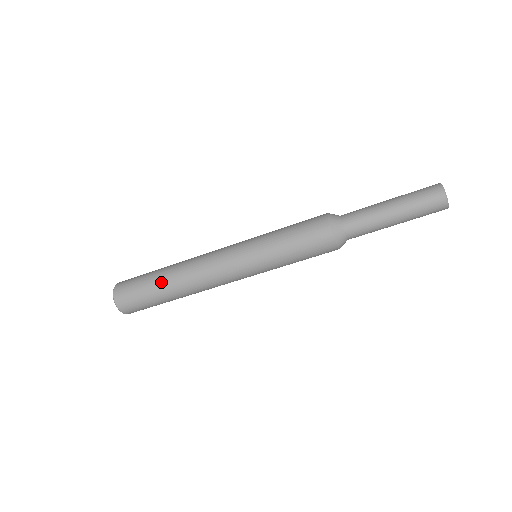
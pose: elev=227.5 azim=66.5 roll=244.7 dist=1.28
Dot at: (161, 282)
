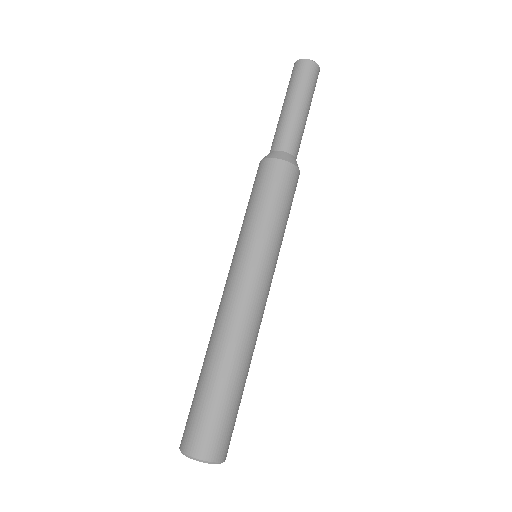
Dot at: (201, 370)
